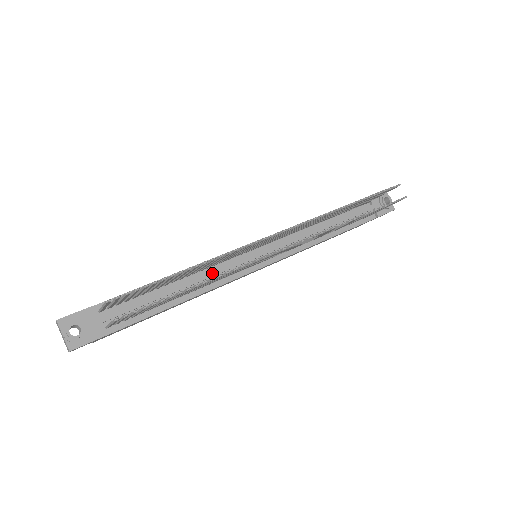
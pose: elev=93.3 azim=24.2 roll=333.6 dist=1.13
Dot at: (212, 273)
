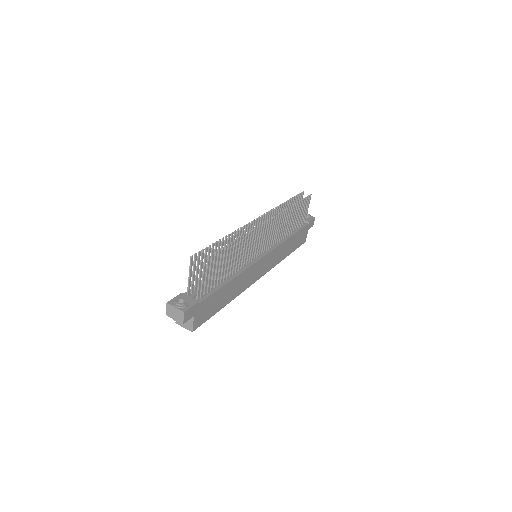
Dot at: occluded
